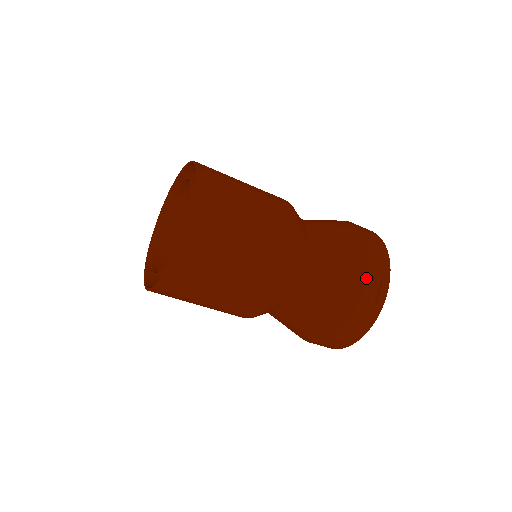
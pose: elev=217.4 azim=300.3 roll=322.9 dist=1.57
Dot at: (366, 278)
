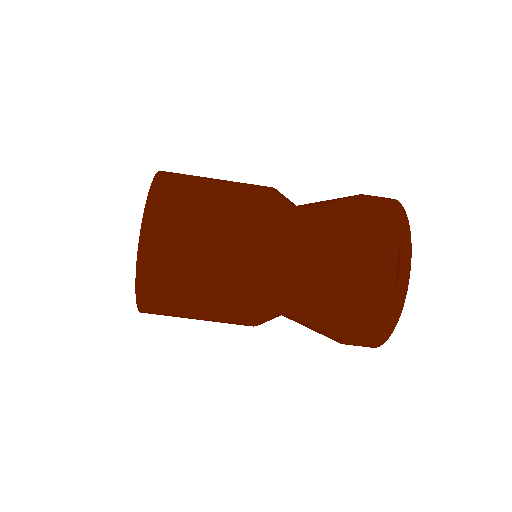
Dot at: (375, 252)
